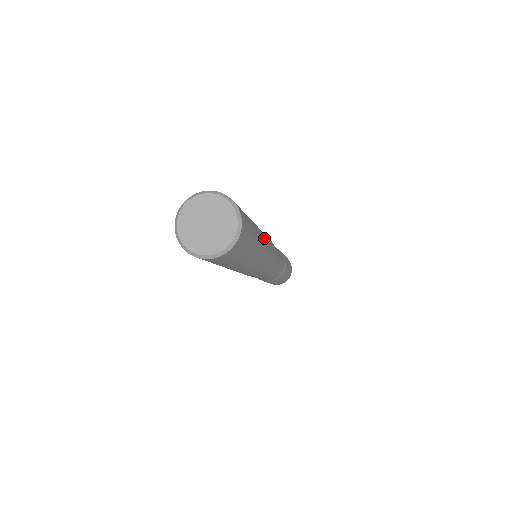
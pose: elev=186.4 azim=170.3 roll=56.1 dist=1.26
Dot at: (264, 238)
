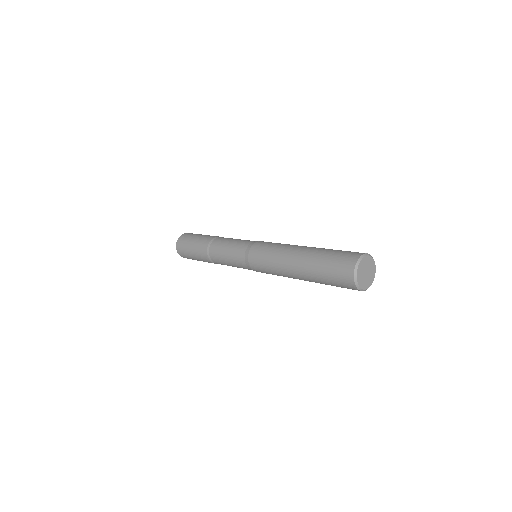
Dot at: occluded
